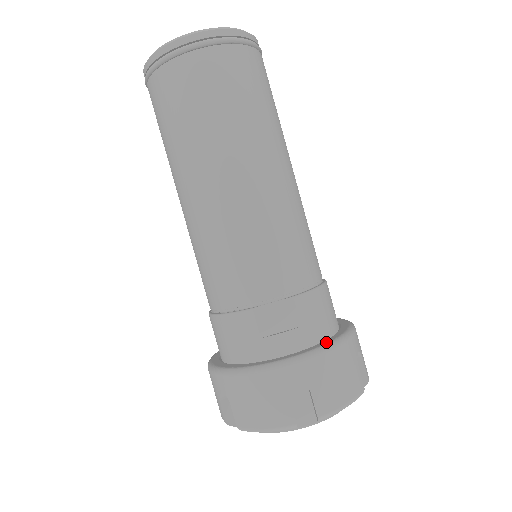
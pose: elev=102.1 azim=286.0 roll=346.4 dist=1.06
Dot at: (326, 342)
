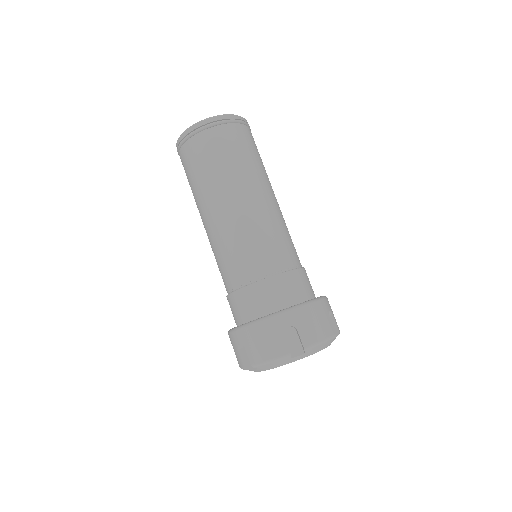
Dot at: (306, 301)
